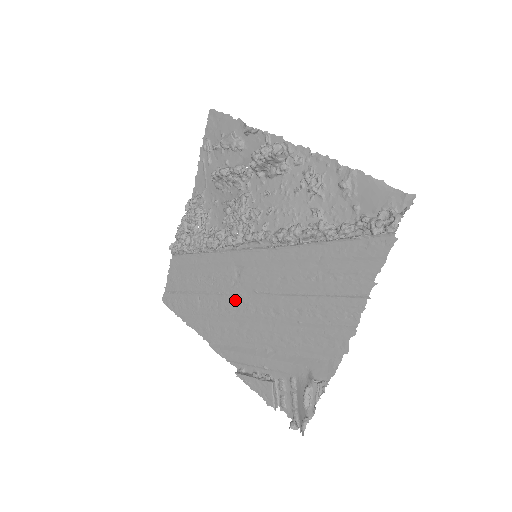
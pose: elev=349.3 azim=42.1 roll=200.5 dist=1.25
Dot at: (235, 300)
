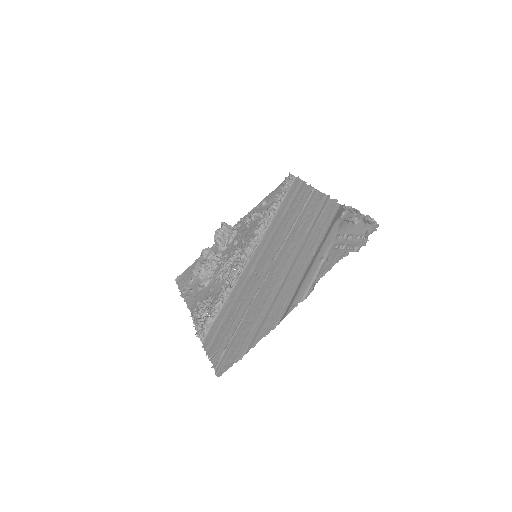
Dot at: (267, 280)
